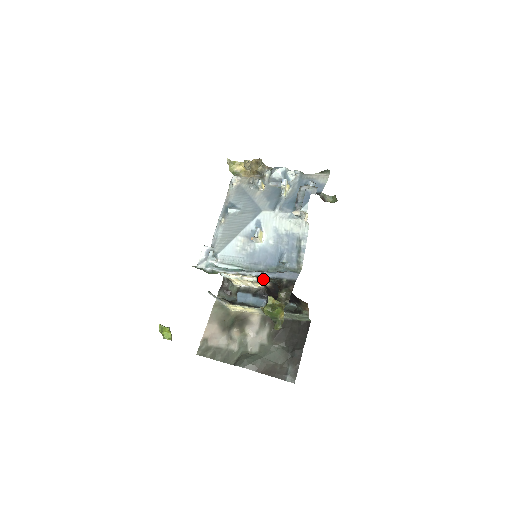
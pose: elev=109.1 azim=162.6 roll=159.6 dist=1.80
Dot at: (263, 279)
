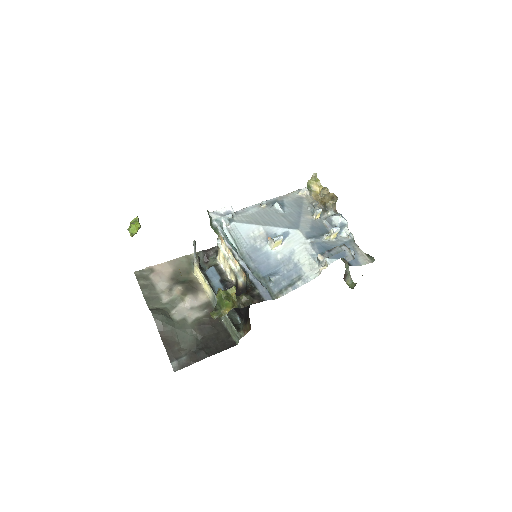
Dot at: (242, 276)
